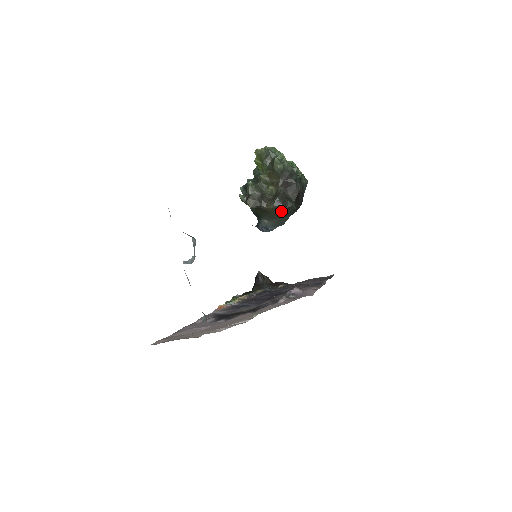
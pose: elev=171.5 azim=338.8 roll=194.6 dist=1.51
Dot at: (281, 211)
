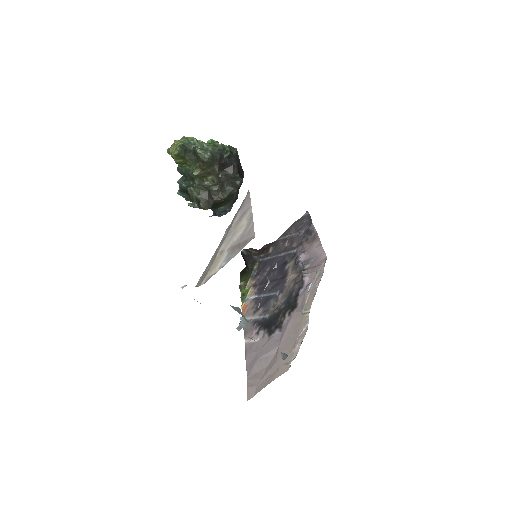
Dot at: (235, 193)
